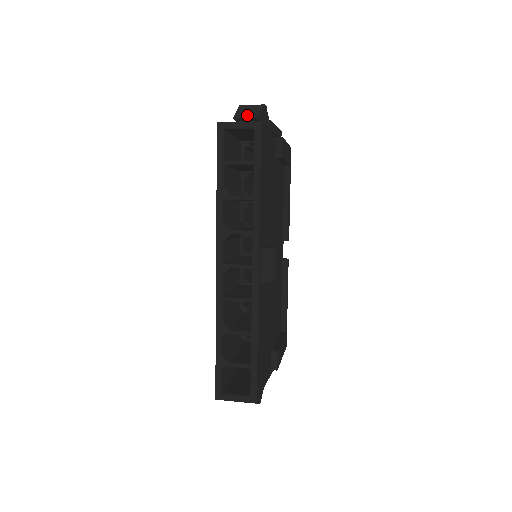
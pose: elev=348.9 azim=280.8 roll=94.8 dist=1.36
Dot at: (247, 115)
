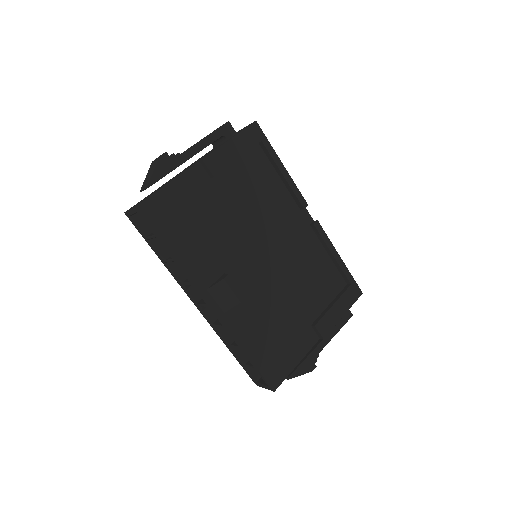
Dot at: (145, 185)
